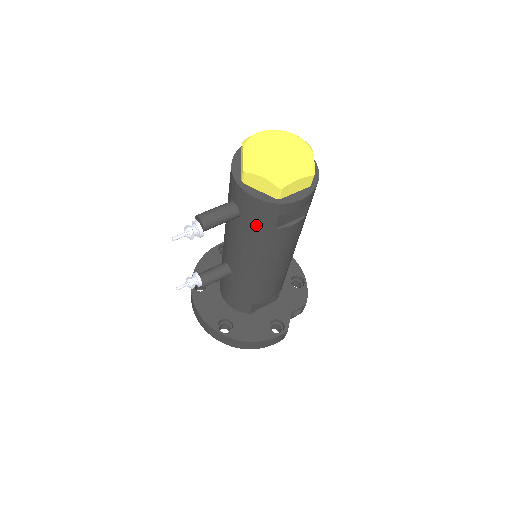
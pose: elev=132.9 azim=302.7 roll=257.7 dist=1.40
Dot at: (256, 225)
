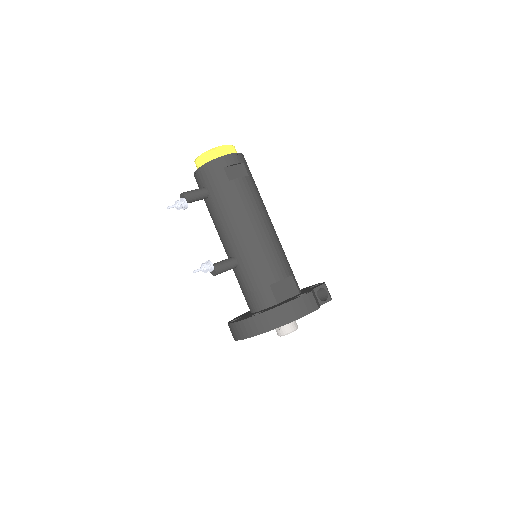
Dot at: (217, 186)
